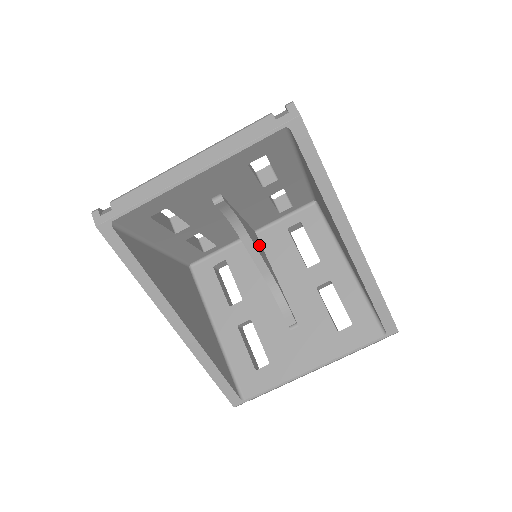
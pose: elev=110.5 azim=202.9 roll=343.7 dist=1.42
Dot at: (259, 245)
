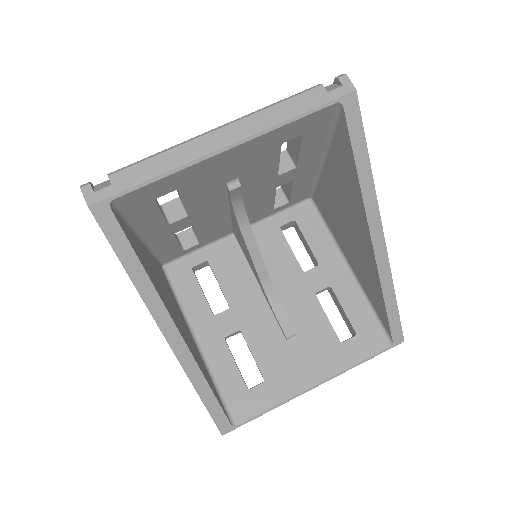
Dot at: occluded
